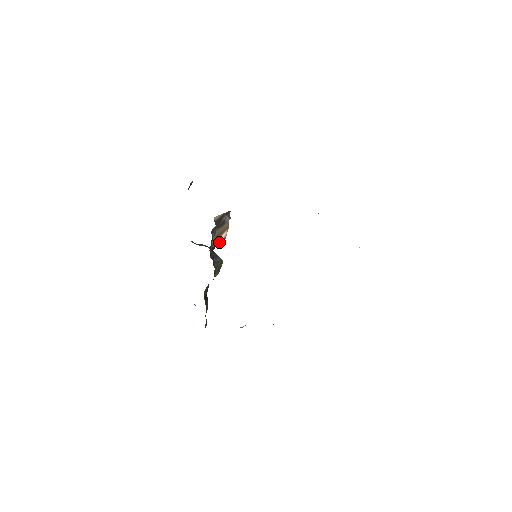
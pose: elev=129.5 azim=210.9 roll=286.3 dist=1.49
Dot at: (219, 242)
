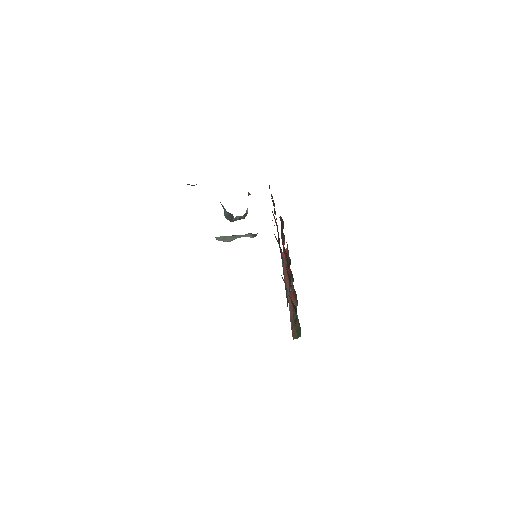
Dot at: (244, 215)
